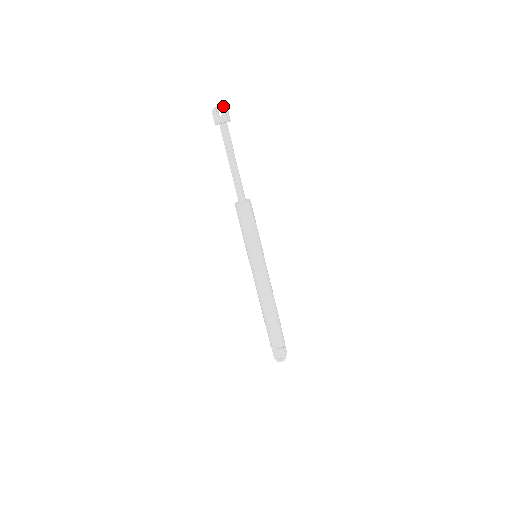
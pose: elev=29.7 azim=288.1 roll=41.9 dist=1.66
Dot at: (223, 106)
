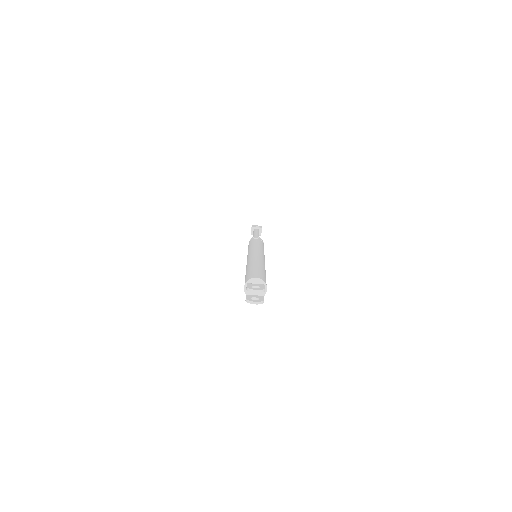
Dot at: occluded
